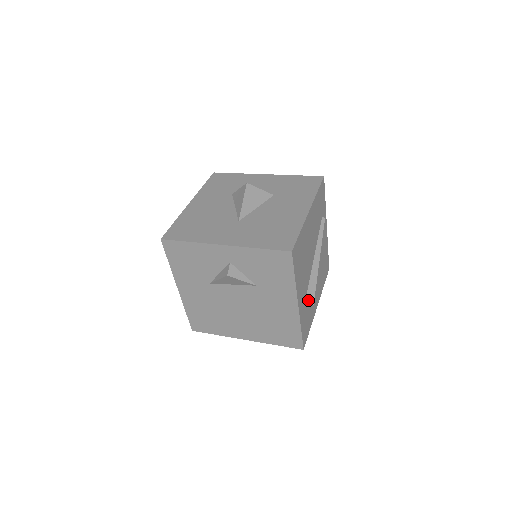
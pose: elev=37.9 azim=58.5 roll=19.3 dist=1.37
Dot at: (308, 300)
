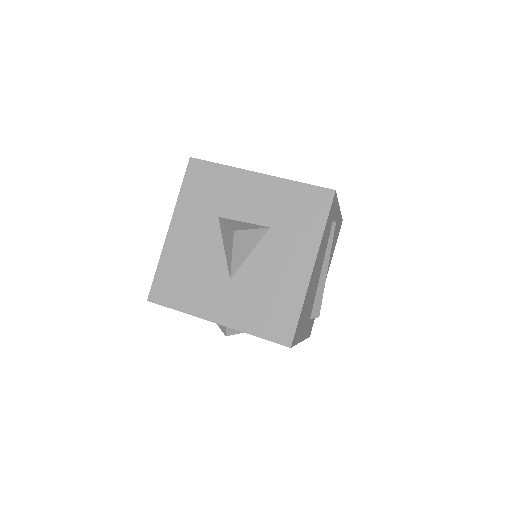
Dot at: (313, 315)
